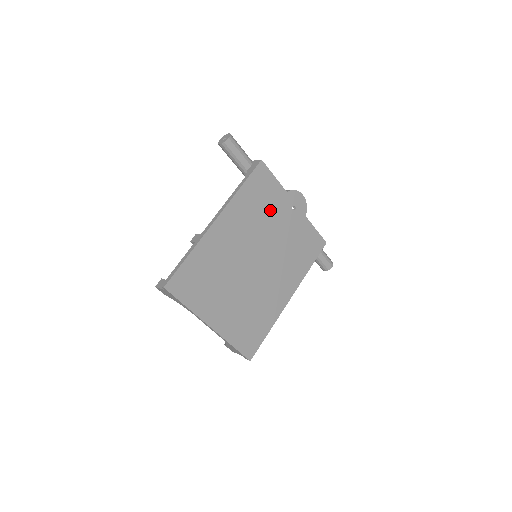
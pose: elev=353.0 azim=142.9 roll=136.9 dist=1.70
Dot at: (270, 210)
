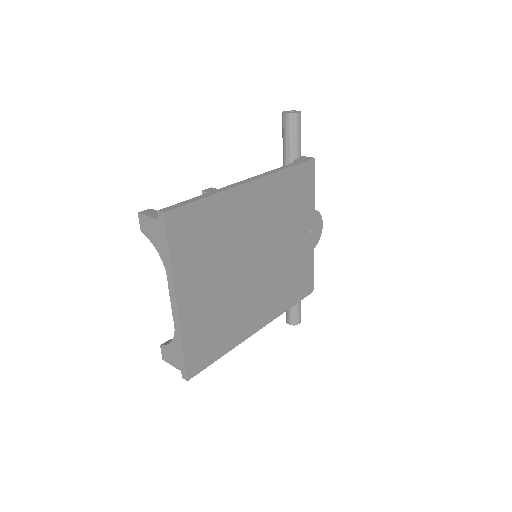
Dot at: (295, 215)
